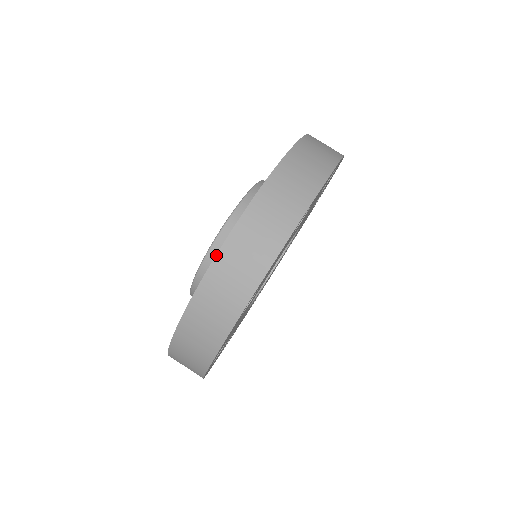
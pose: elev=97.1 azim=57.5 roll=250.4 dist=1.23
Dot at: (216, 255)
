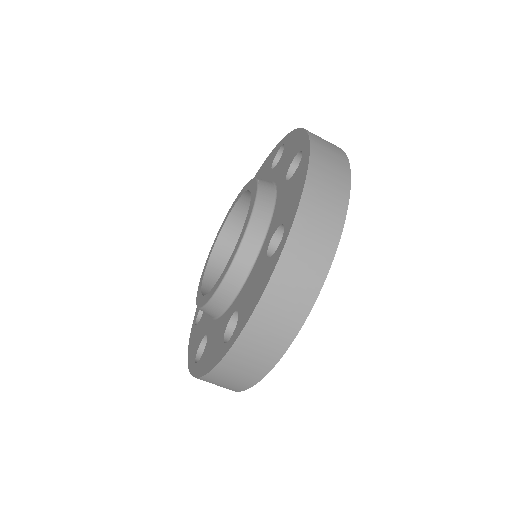
Dot at: (197, 378)
